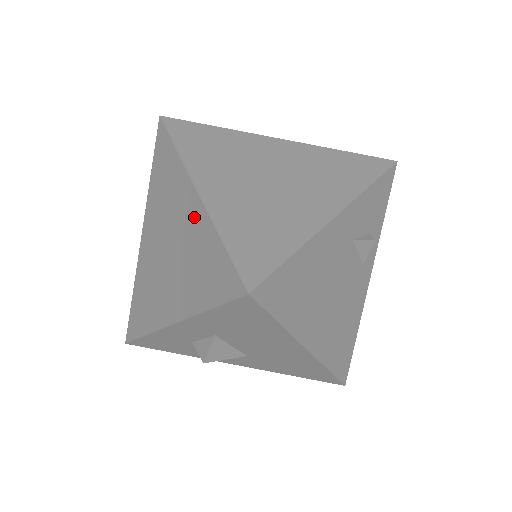
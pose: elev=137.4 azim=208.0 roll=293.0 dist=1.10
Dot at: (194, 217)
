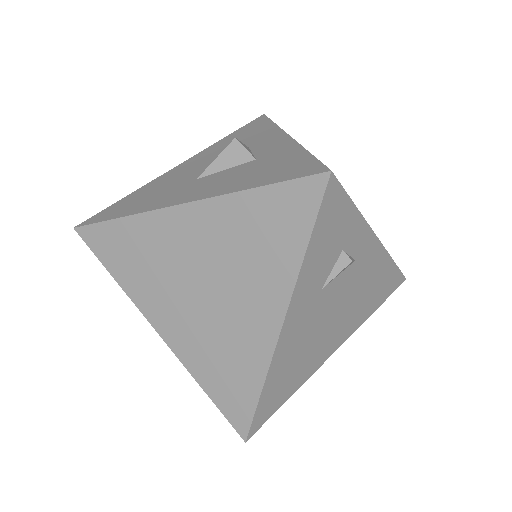
Dot at: occluded
